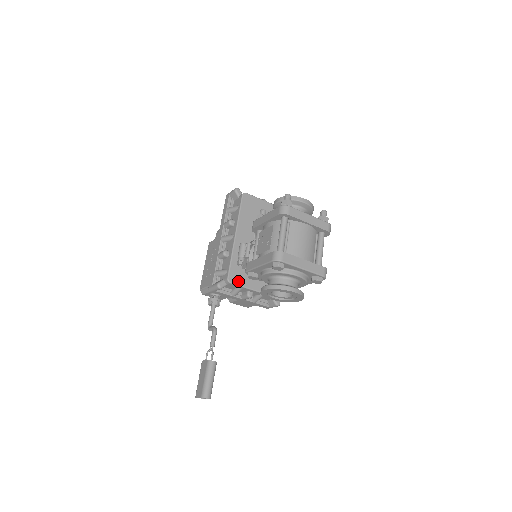
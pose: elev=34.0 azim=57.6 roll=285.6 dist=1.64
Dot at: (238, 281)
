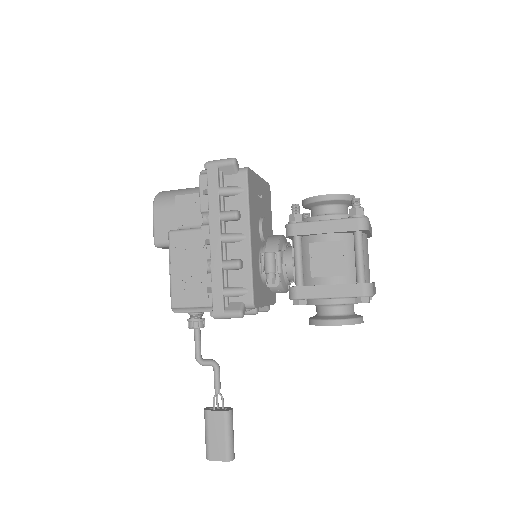
Dot at: (258, 301)
